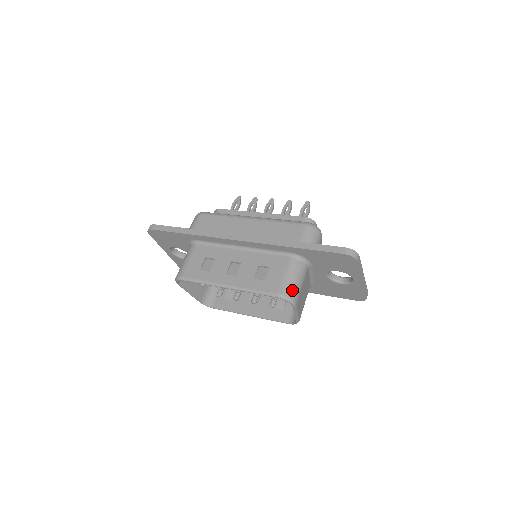
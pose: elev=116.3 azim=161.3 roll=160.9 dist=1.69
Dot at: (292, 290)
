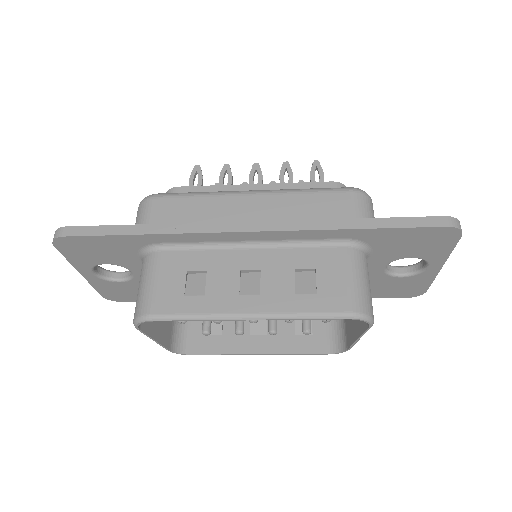
Dot at: (367, 301)
